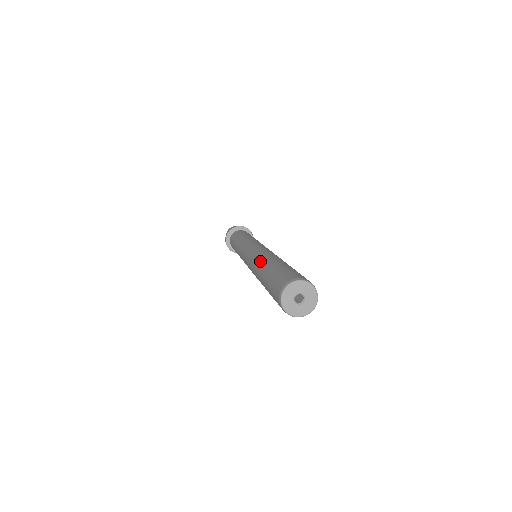
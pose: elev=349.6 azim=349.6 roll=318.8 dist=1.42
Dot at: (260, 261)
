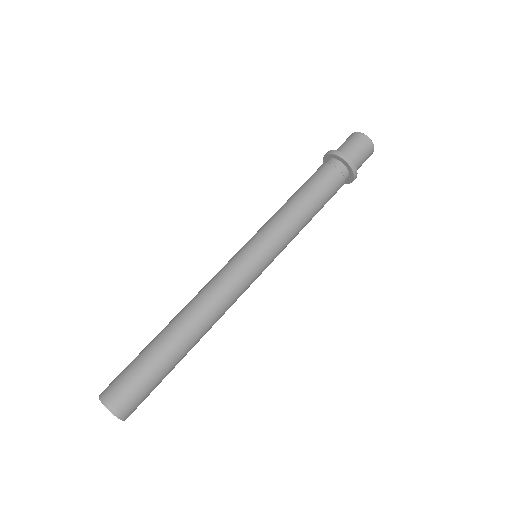
Dot at: (181, 310)
